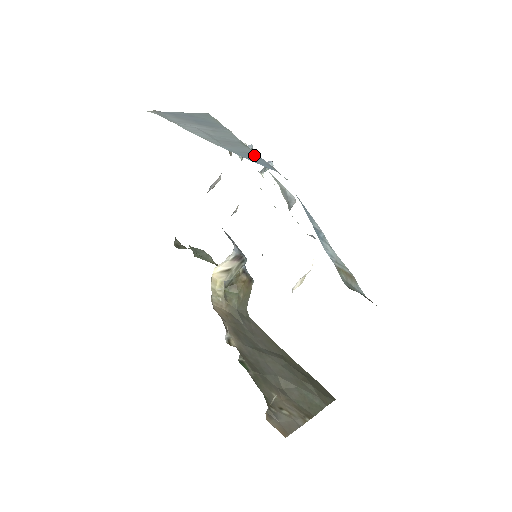
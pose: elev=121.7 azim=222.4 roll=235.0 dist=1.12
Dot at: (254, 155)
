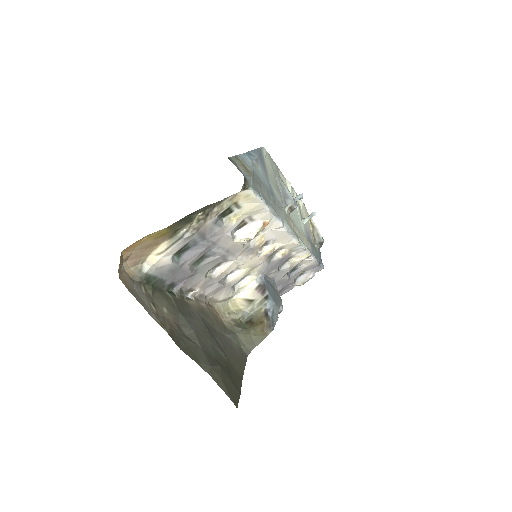
Dot at: occluded
